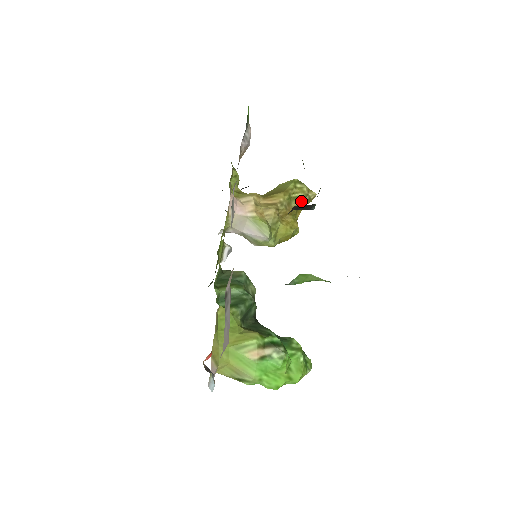
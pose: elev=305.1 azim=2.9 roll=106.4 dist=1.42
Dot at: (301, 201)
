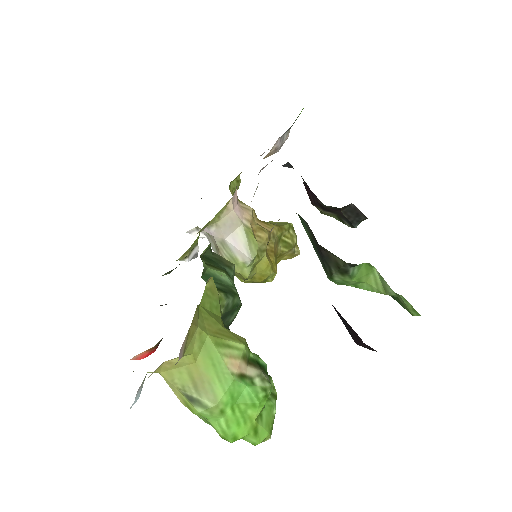
Dot at: (287, 249)
